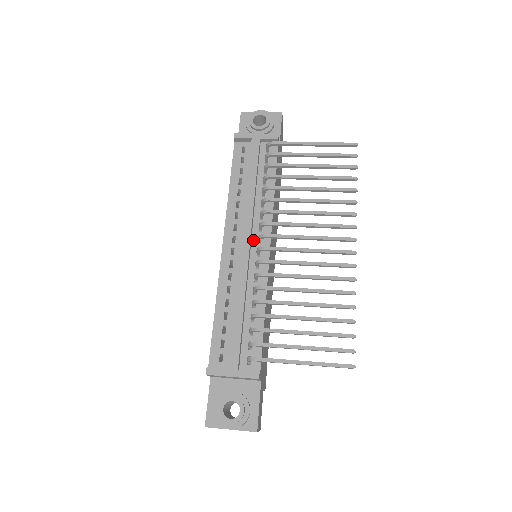
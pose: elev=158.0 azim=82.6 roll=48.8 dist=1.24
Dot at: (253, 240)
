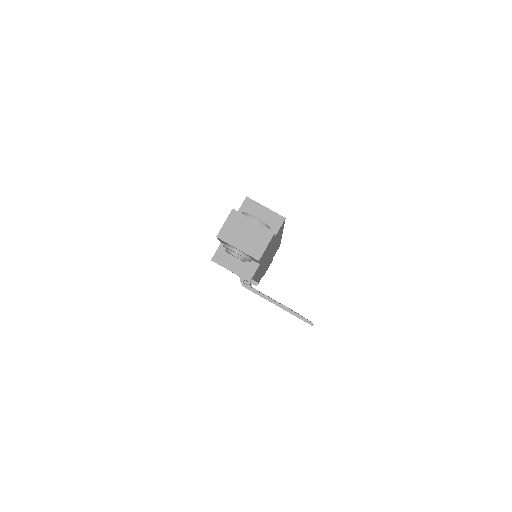
Dot at: occluded
